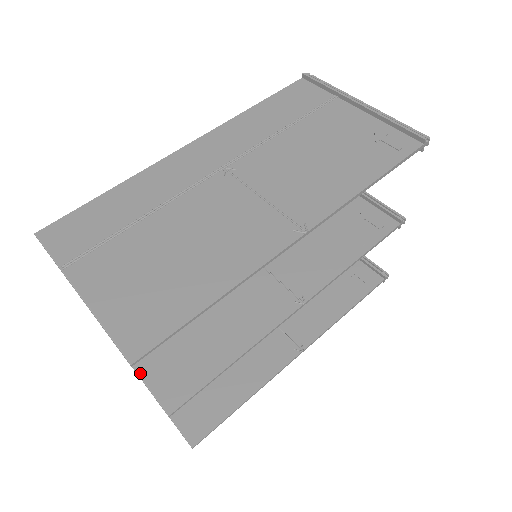
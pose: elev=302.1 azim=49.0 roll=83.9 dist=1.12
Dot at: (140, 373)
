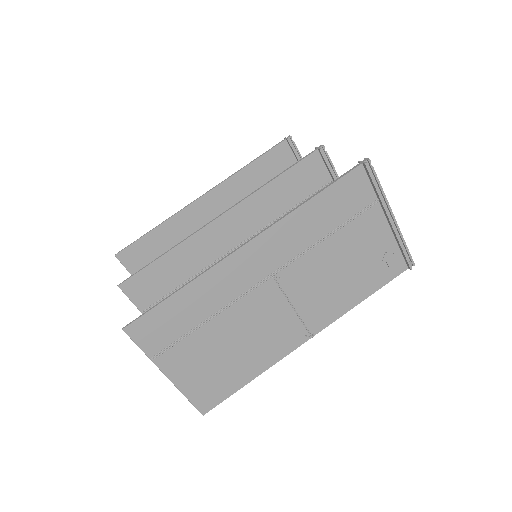
Dot at: occluded
